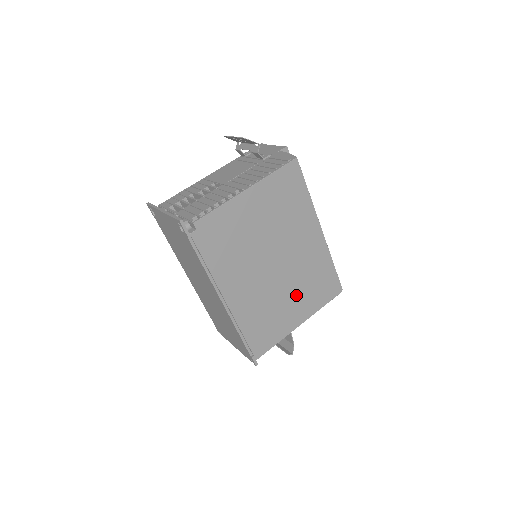
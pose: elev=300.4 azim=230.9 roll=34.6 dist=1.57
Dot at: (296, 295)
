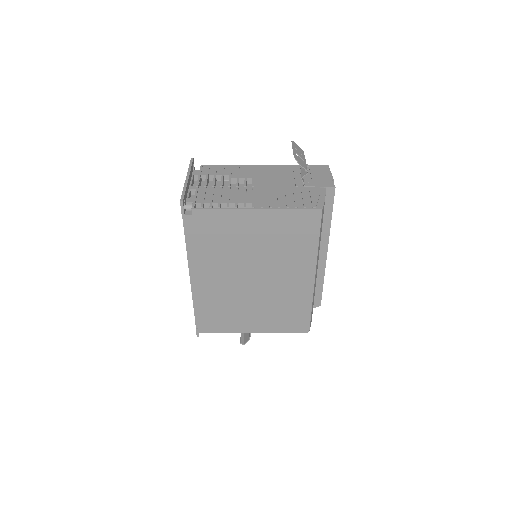
Dot at: (261, 310)
